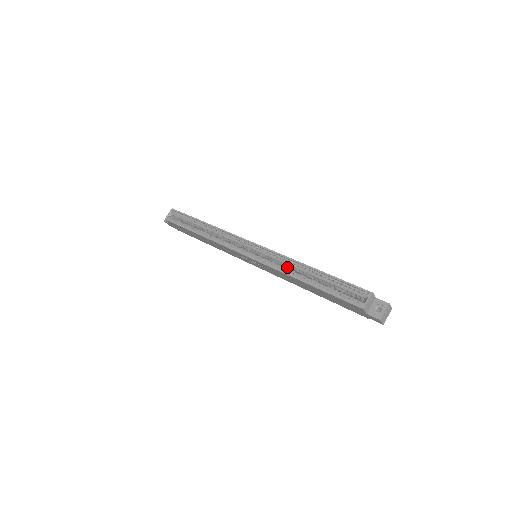
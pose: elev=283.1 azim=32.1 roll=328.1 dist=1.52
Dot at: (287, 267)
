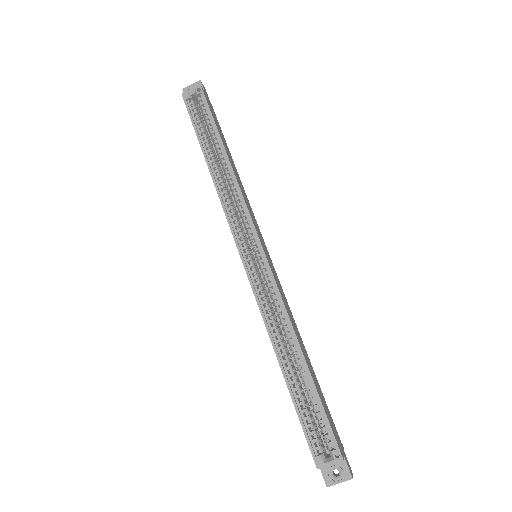
Dot at: (278, 317)
